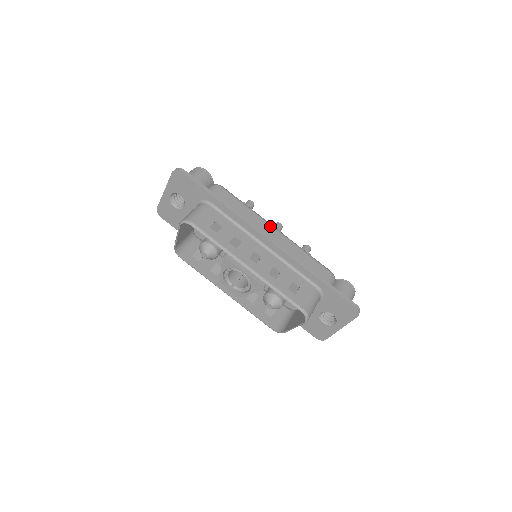
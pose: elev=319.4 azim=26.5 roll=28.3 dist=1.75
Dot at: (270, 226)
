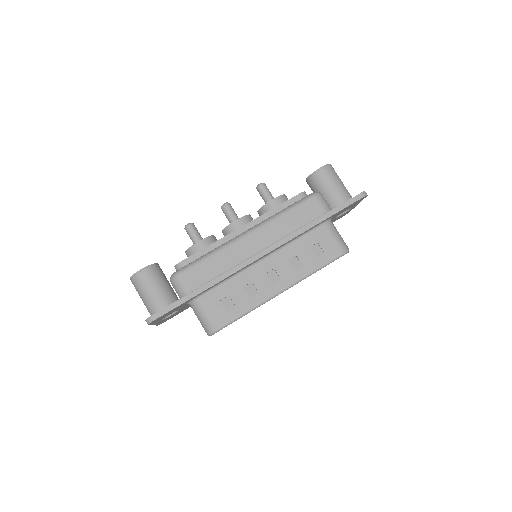
Dot at: (243, 240)
